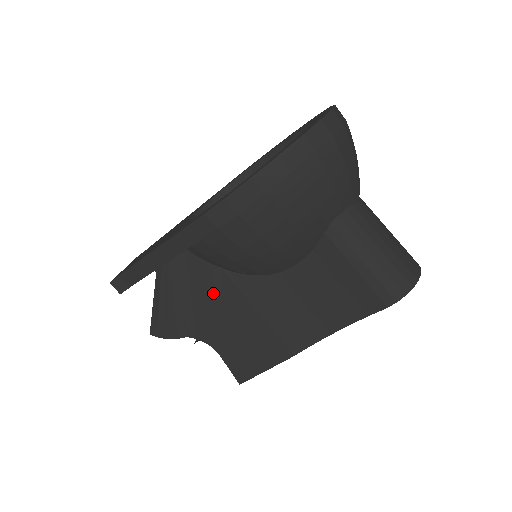
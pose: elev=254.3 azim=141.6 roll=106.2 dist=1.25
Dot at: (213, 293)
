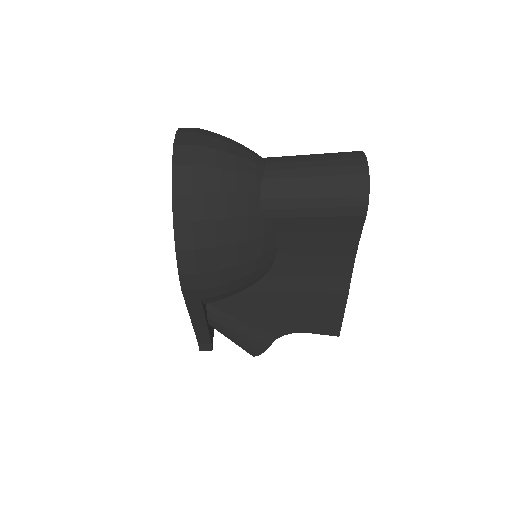
Dot at: (254, 308)
